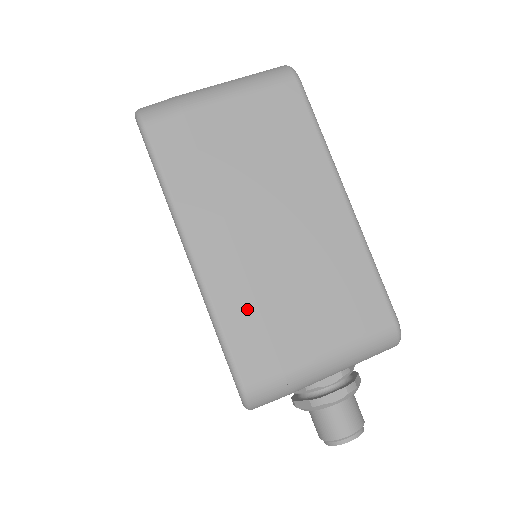
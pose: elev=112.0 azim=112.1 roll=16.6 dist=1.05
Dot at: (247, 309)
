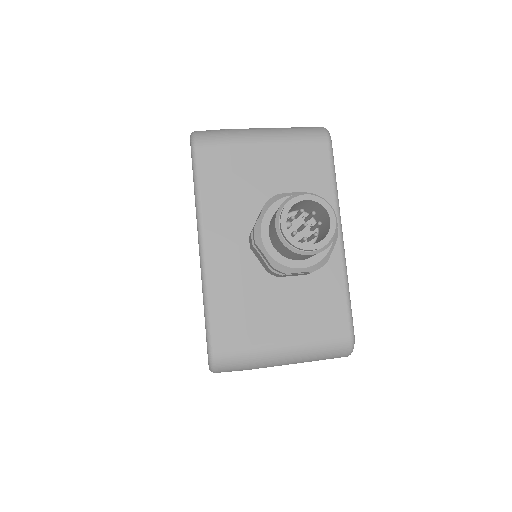
Dot at: occluded
